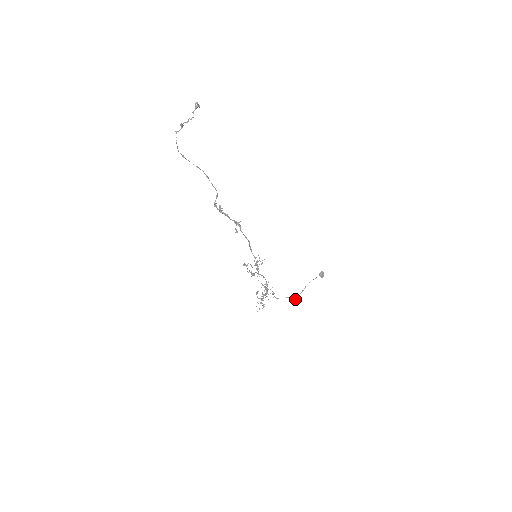
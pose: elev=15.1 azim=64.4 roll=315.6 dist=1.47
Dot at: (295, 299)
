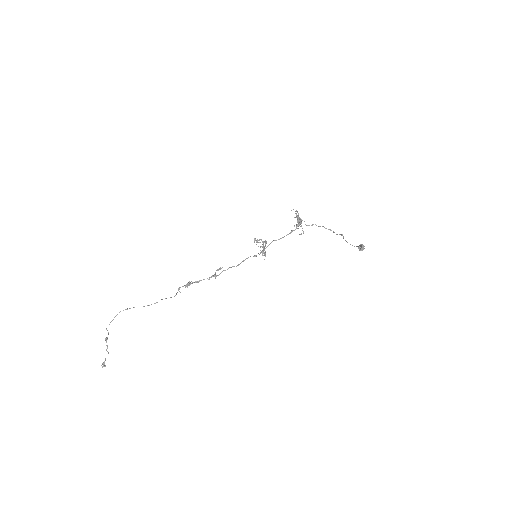
Dot at: (333, 232)
